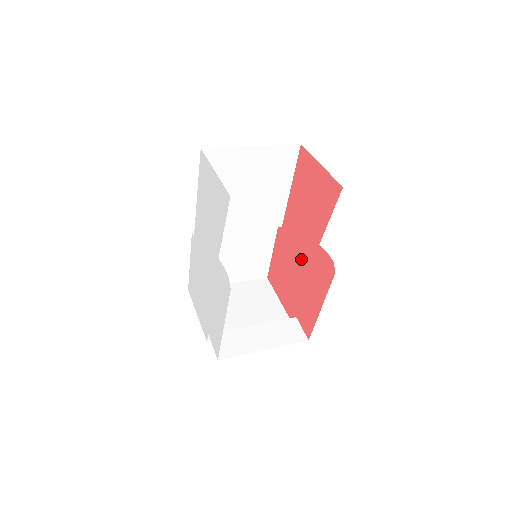
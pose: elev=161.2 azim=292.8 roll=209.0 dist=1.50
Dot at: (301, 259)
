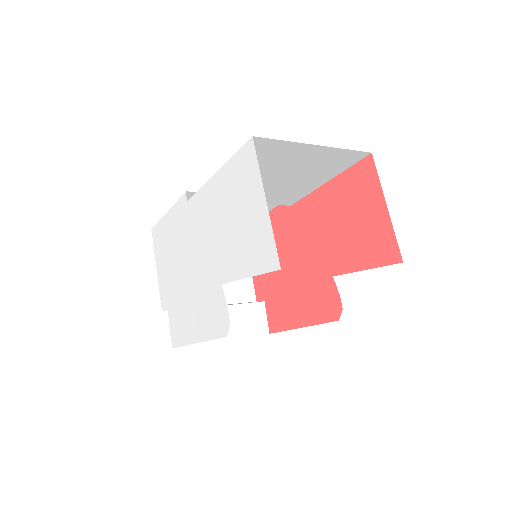
Dot at: (300, 263)
